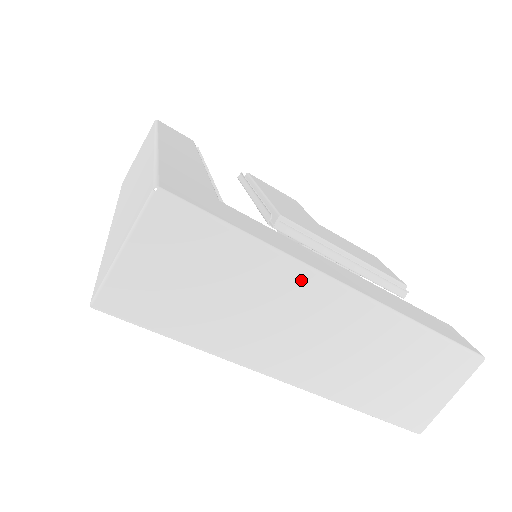
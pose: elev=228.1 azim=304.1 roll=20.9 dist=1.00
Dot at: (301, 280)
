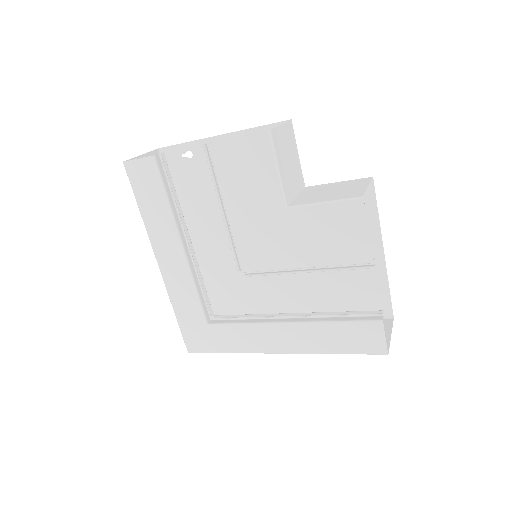
Dot at: occluded
